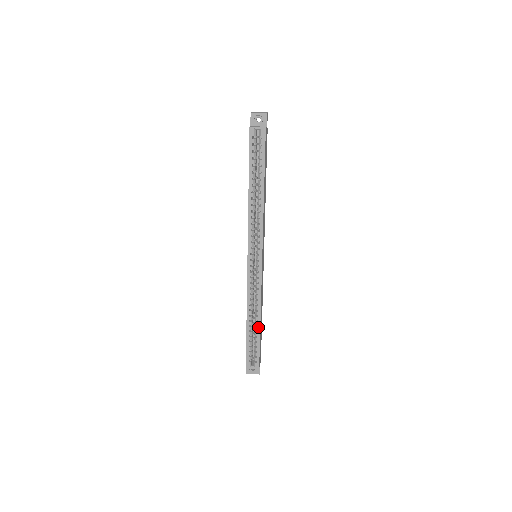
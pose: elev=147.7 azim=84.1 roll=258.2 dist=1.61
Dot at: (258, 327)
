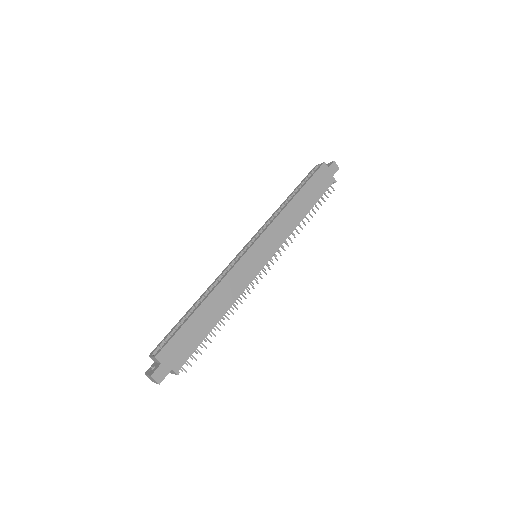
Dot at: (197, 307)
